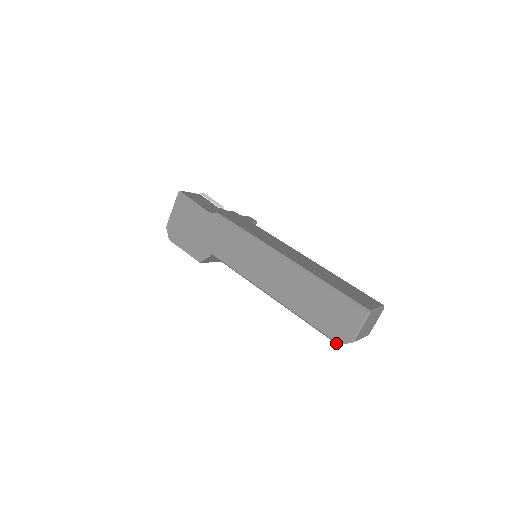
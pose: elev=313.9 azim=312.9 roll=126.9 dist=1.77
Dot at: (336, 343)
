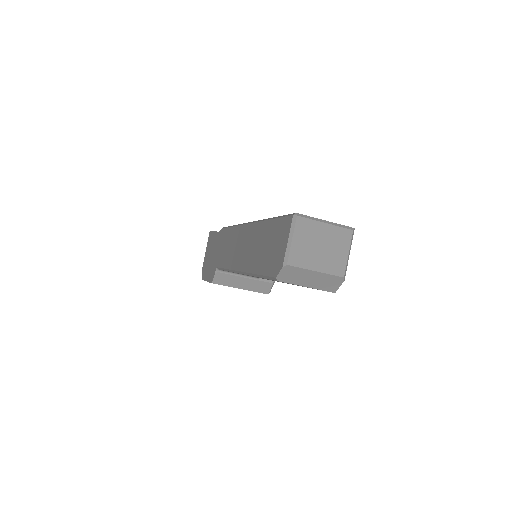
Dot at: (275, 279)
